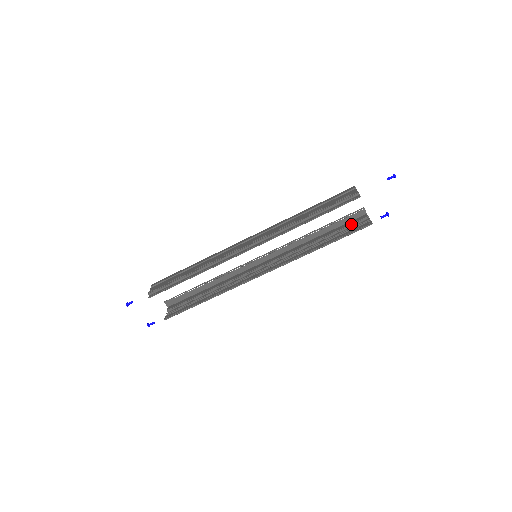
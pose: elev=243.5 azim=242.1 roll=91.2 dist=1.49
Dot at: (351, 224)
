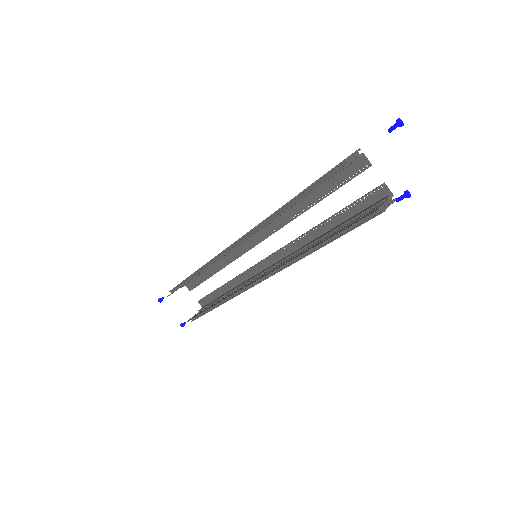
Dot at: (364, 212)
